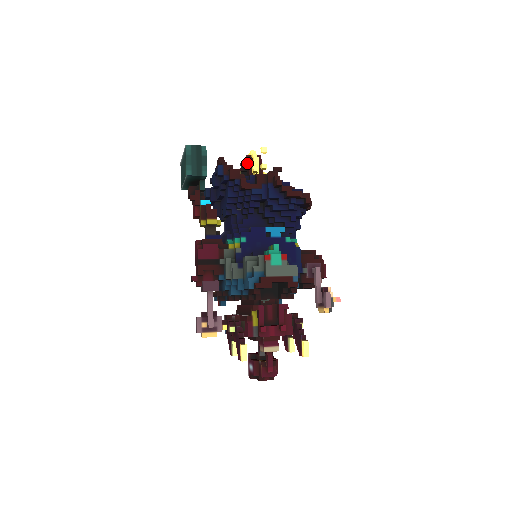
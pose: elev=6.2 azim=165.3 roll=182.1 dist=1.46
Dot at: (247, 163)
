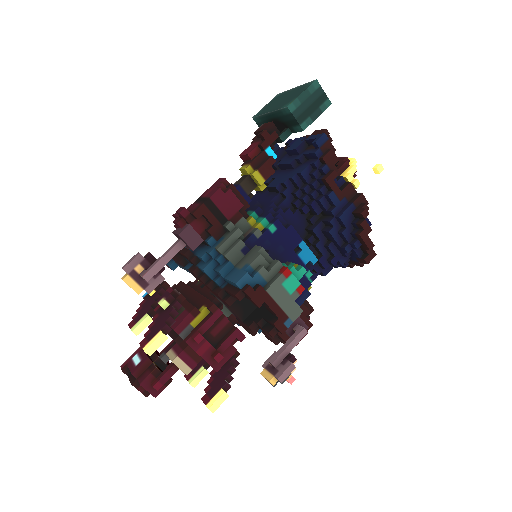
Dot at: (340, 164)
